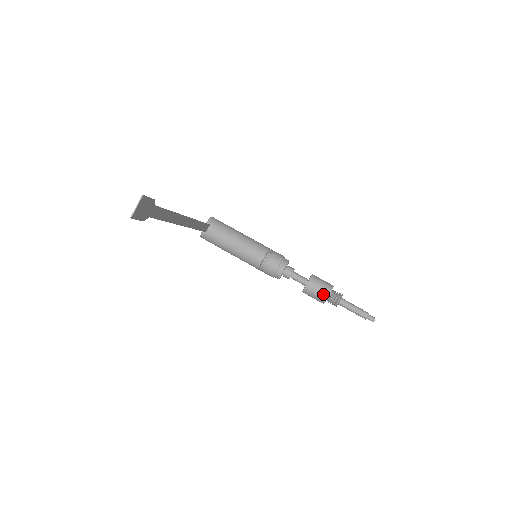
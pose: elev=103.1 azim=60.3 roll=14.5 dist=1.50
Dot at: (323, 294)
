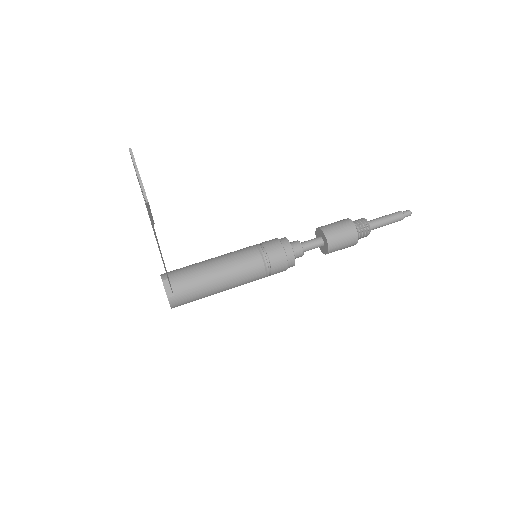
Dot at: (350, 232)
